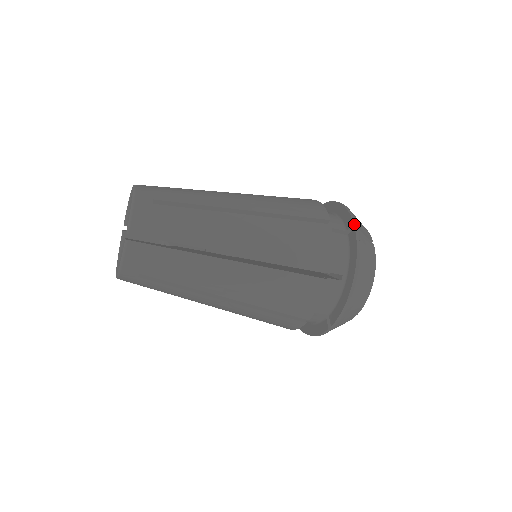
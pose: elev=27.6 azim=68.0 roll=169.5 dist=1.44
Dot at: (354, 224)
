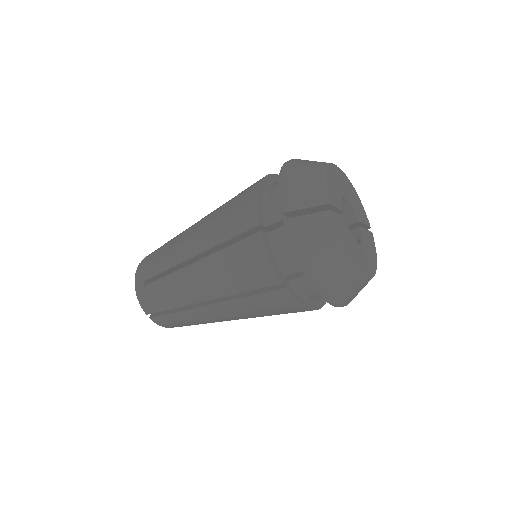
Dot at: (284, 213)
